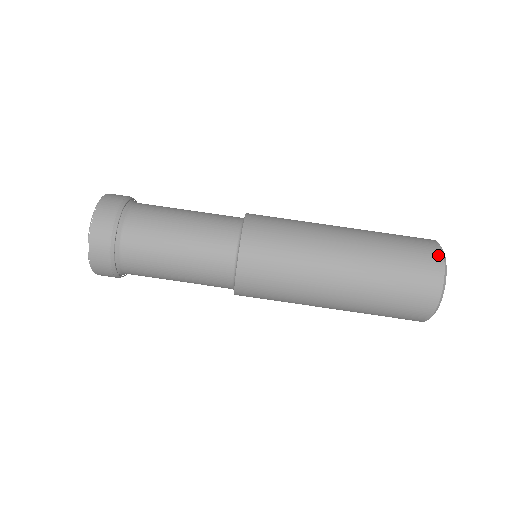
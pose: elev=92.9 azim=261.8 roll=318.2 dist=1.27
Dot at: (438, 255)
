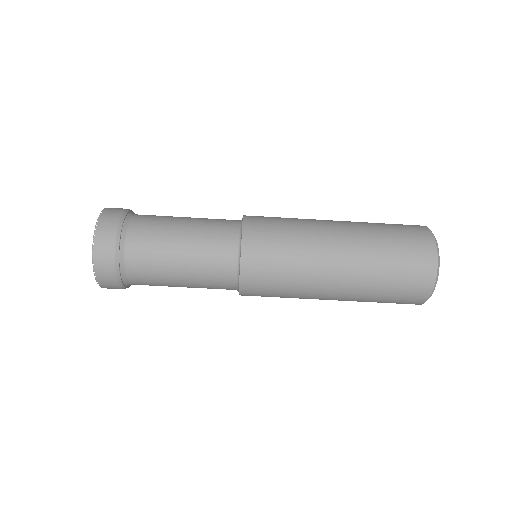
Dot at: (430, 240)
